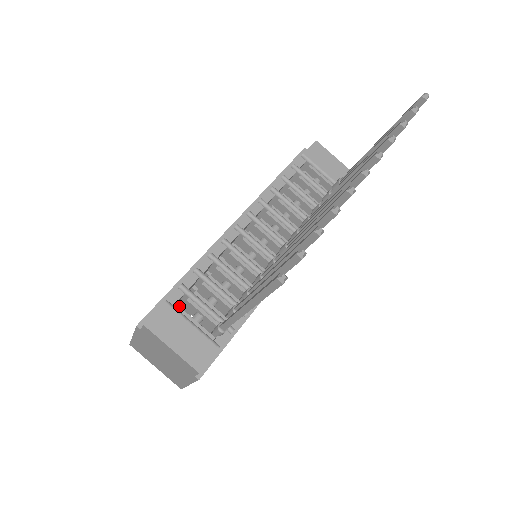
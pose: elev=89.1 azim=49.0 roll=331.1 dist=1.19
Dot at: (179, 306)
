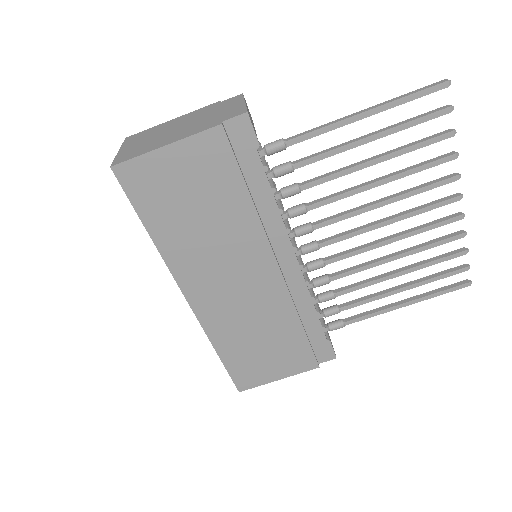
Dot at: occluded
